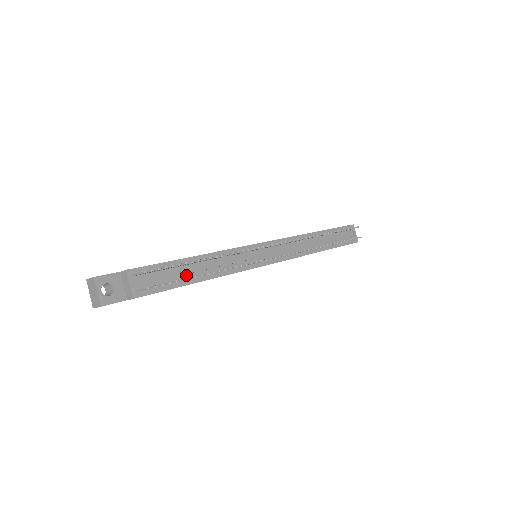
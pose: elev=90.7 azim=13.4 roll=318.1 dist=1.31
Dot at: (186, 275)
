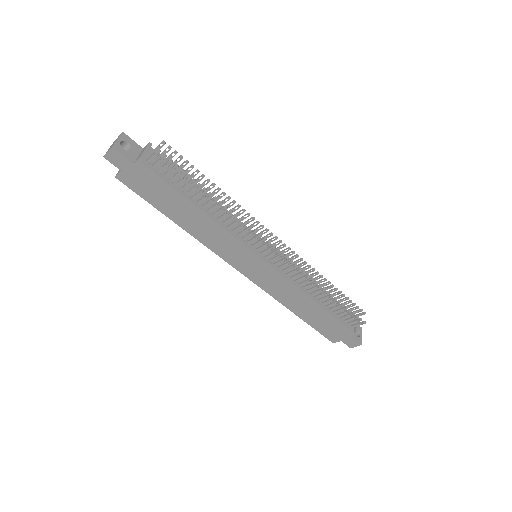
Dot at: (190, 193)
